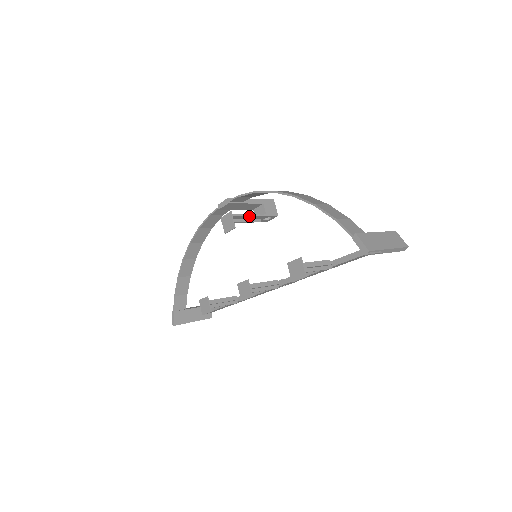
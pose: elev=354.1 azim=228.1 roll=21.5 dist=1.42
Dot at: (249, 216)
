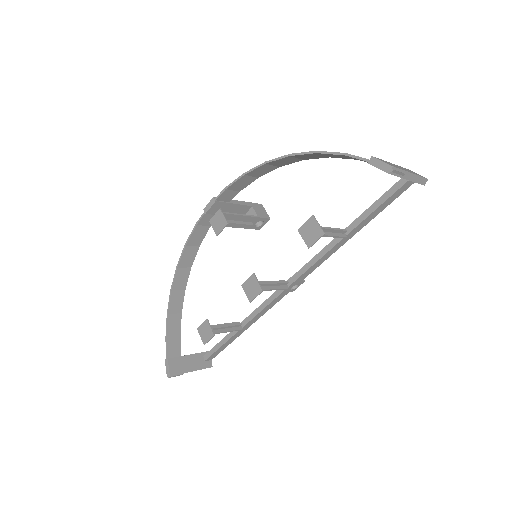
Dot at: (240, 215)
